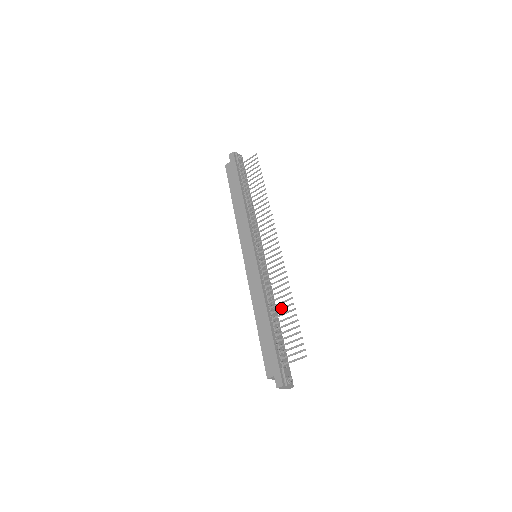
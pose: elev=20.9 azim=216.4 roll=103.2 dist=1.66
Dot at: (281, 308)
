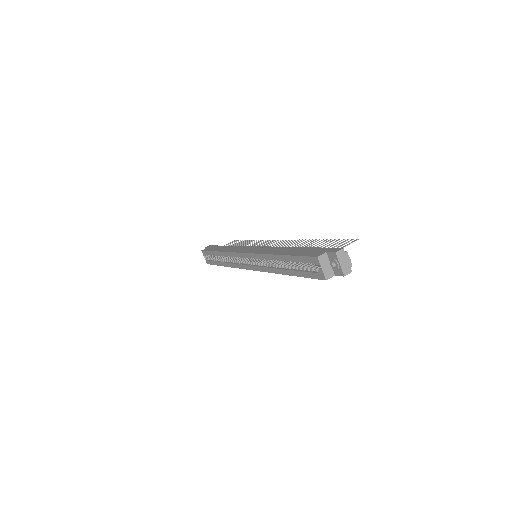
Dot at: (306, 246)
